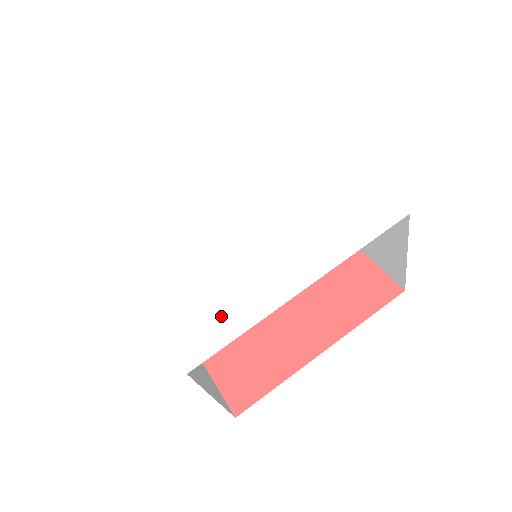
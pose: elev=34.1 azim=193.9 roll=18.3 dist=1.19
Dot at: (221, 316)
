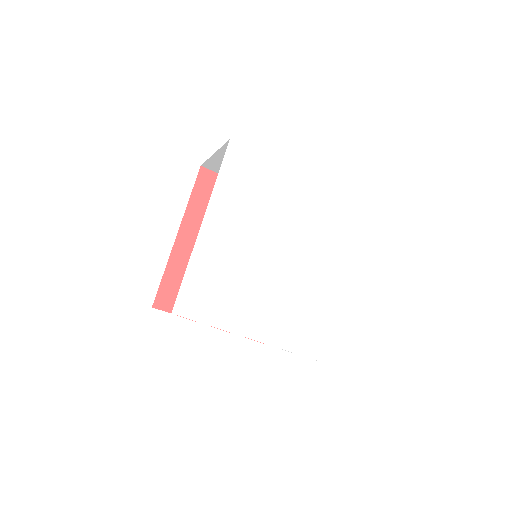
Dot at: (313, 321)
